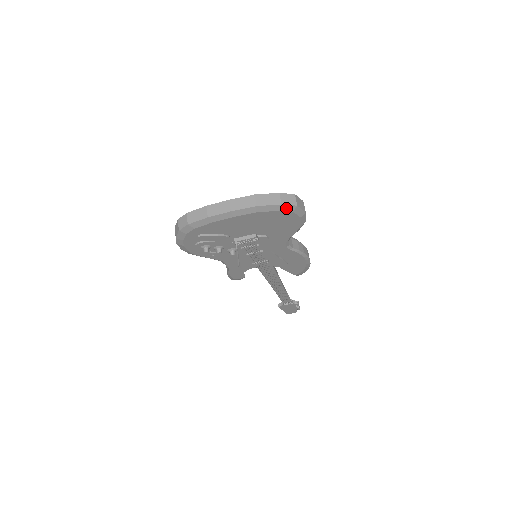
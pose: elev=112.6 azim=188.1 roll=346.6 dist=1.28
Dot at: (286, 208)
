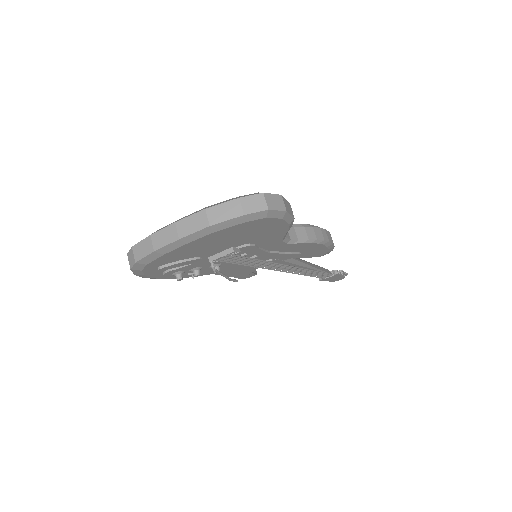
Dot at: (253, 217)
